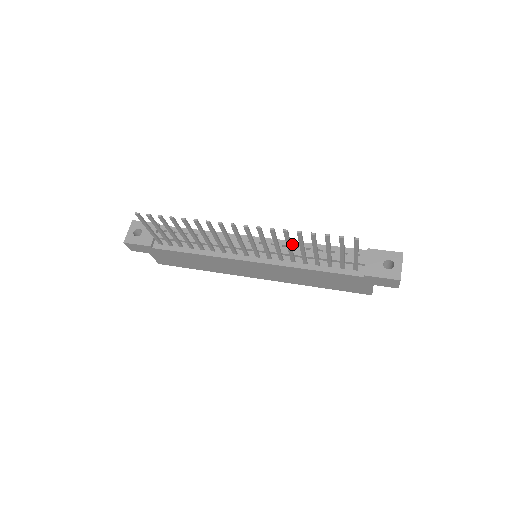
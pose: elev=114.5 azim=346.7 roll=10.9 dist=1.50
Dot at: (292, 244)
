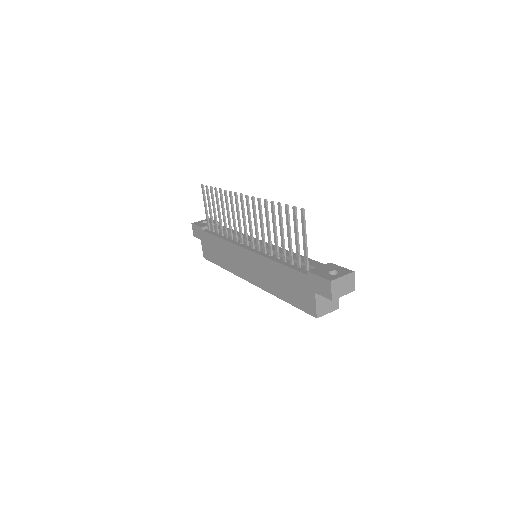
Dot at: occluded
